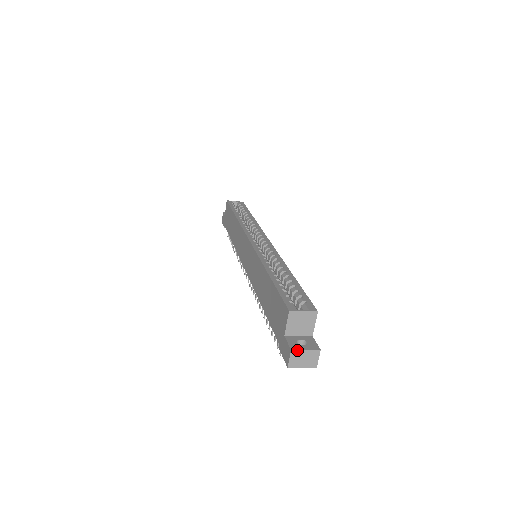
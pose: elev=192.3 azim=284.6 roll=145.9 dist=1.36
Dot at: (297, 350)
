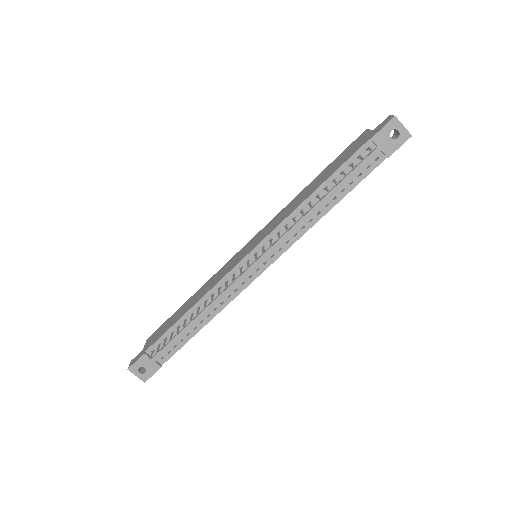
Dot at: occluded
